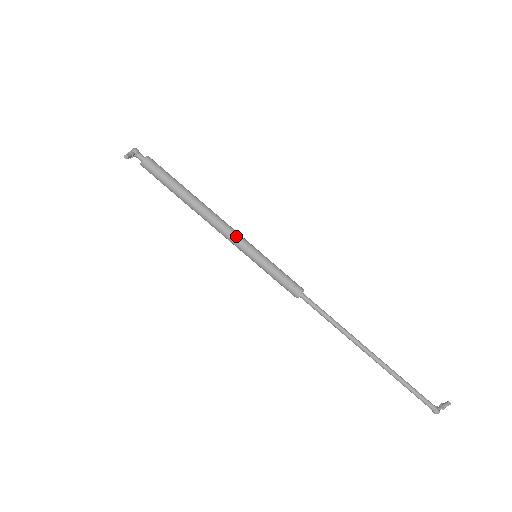
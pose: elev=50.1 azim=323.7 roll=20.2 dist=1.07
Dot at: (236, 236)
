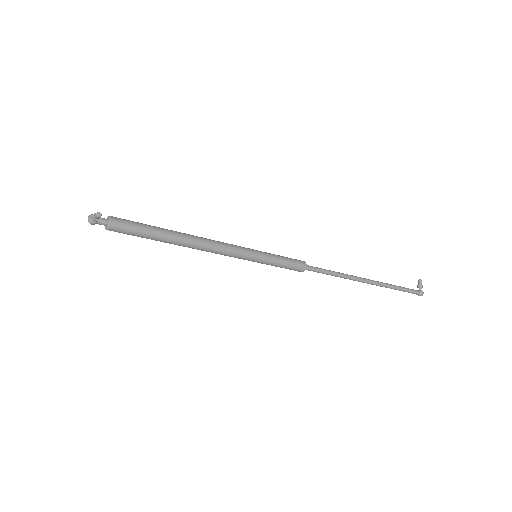
Dot at: (233, 245)
